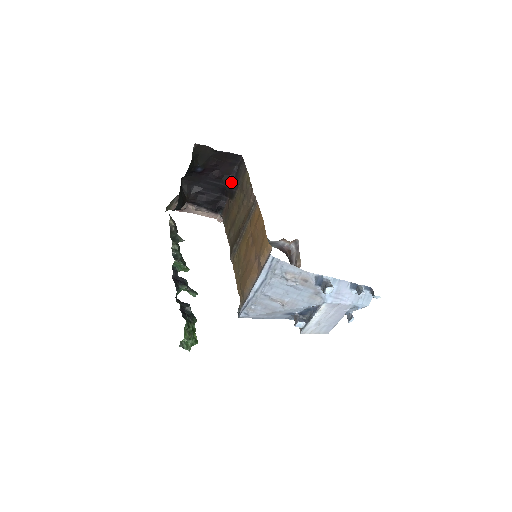
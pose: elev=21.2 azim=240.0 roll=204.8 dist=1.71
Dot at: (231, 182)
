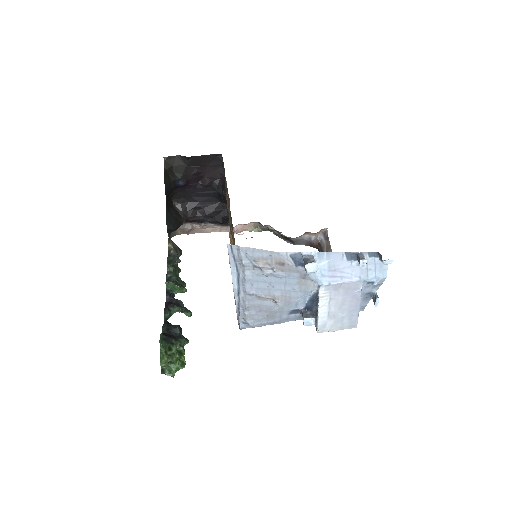
Dot at: (222, 186)
